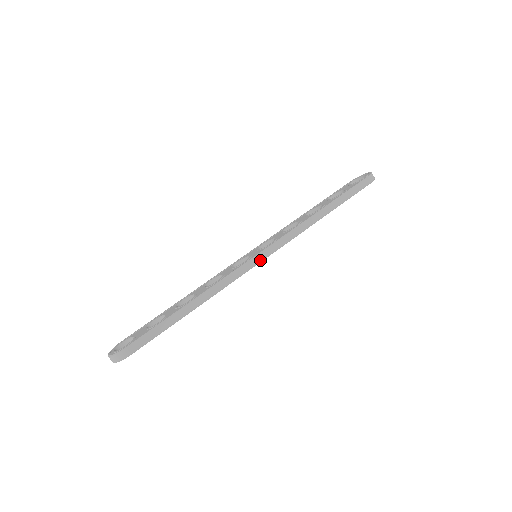
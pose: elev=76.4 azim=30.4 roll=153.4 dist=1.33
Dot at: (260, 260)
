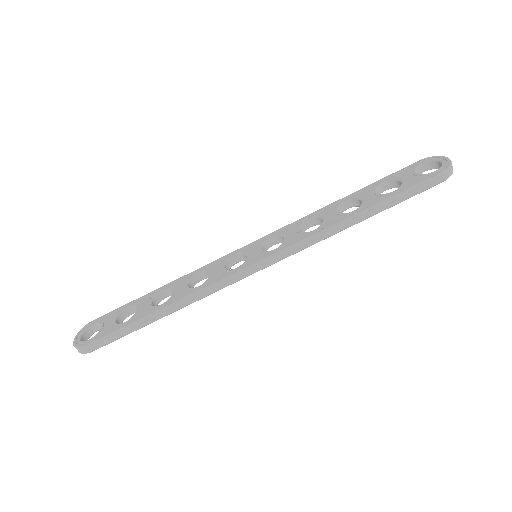
Dot at: (255, 271)
